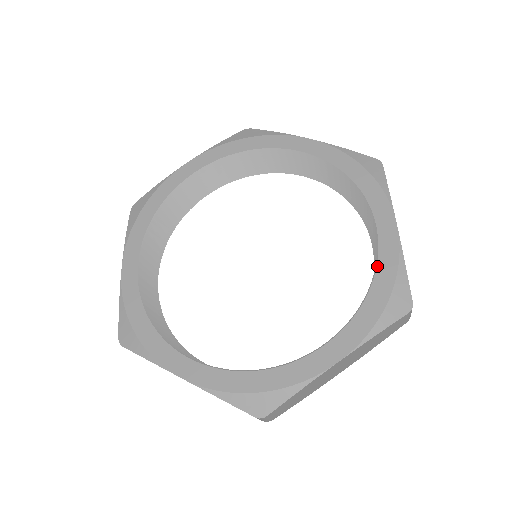
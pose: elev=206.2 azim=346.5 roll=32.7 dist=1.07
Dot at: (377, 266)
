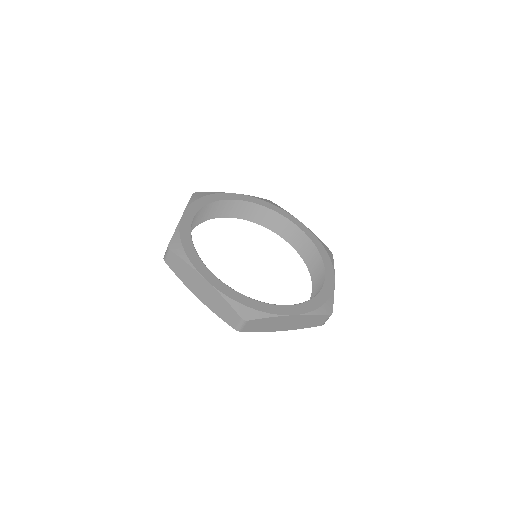
Dot at: (312, 240)
